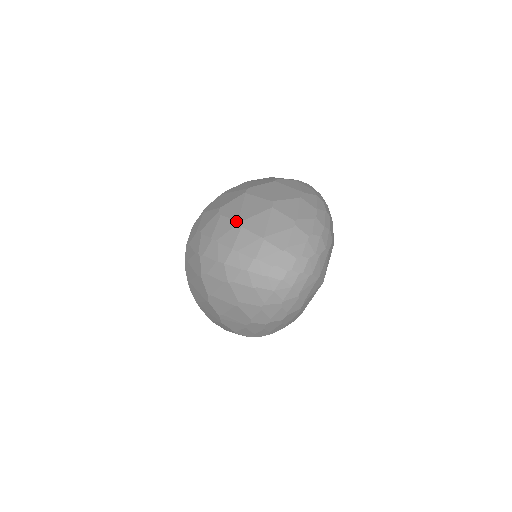
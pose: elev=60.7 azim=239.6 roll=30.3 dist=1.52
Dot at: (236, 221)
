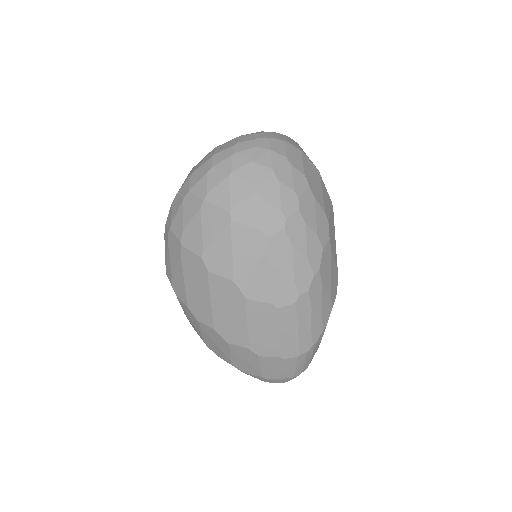
Dot at: occluded
